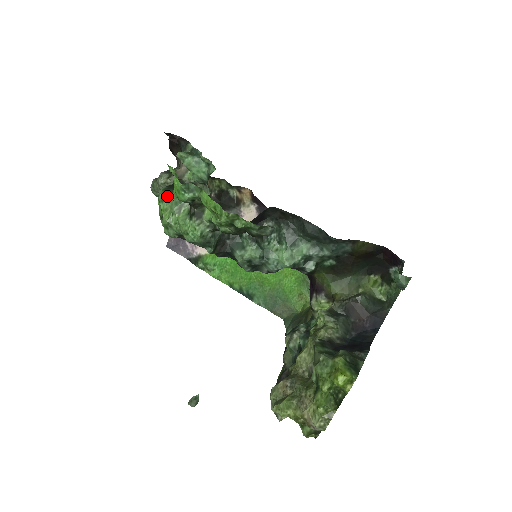
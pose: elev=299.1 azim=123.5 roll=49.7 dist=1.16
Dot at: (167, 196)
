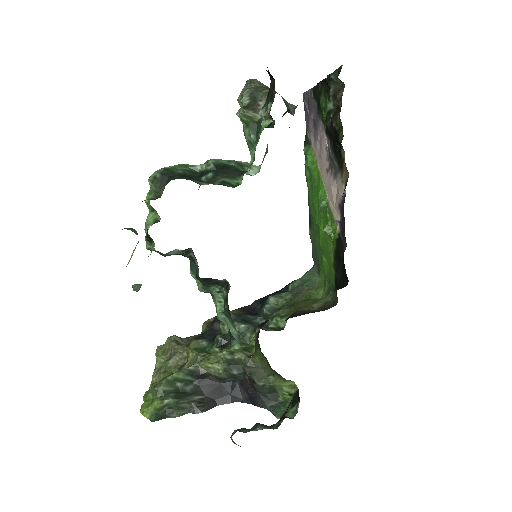
Dot at: (151, 188)
